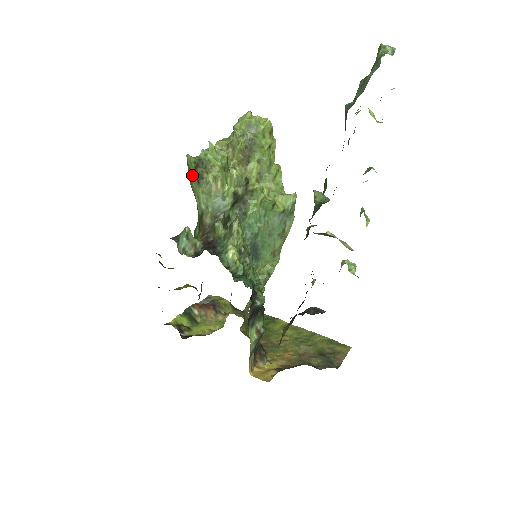
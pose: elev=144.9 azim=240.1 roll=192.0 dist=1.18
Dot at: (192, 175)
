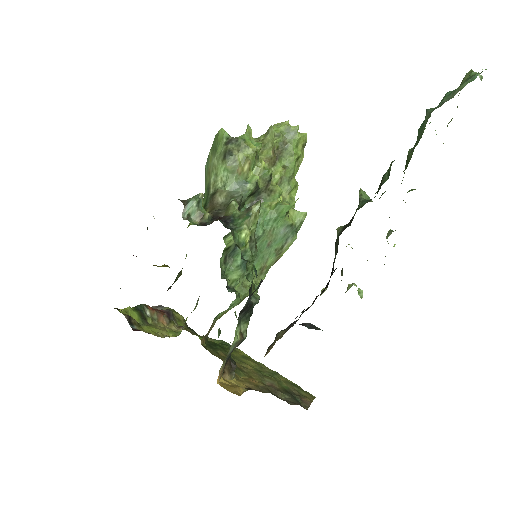
Dot at: (218, 150)
